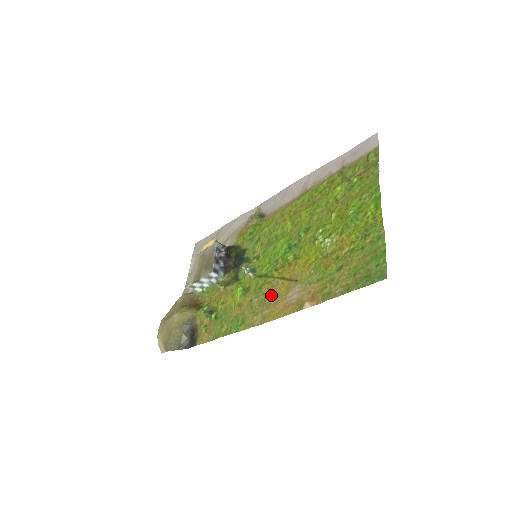
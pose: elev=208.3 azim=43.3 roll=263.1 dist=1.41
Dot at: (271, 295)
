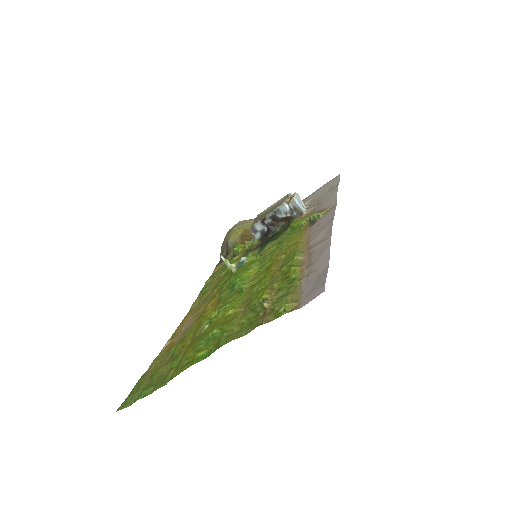
Dot at: (205, 302)
